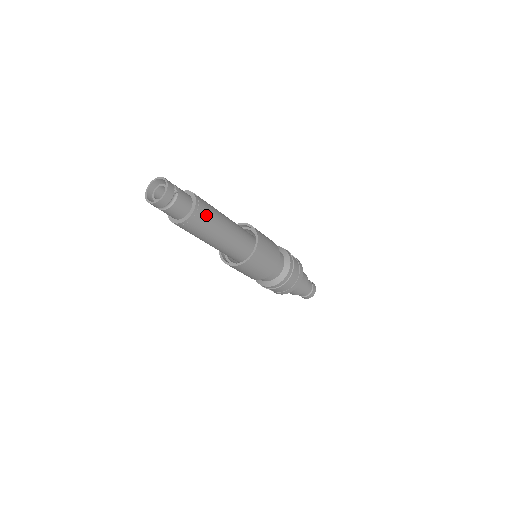
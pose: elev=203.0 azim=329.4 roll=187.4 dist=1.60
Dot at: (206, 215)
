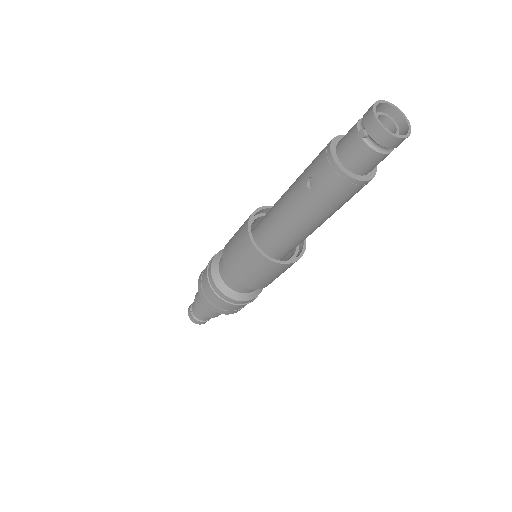
Dot at: occluded
